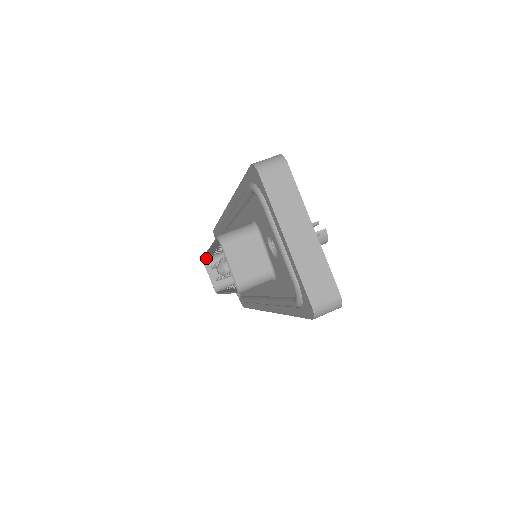
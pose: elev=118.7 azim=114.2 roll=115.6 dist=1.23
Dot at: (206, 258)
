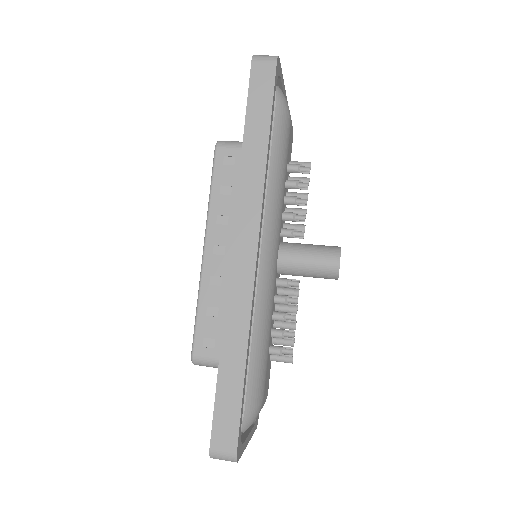
Dot at: occluded
